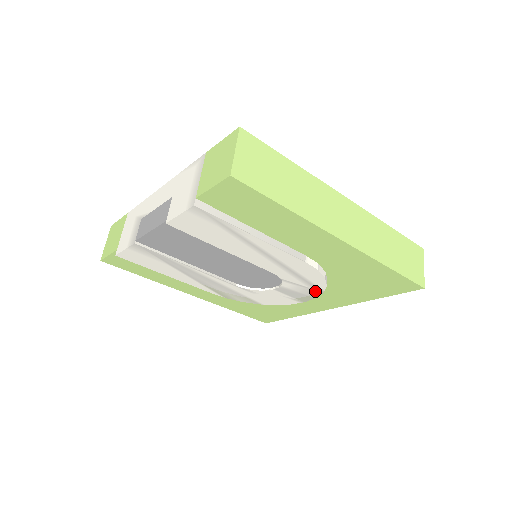
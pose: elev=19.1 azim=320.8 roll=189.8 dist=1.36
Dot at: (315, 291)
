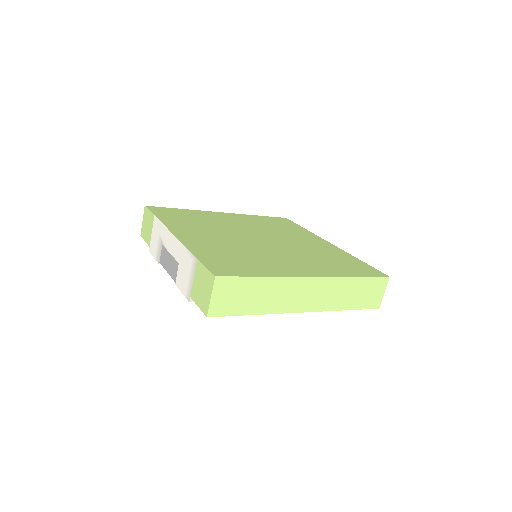
Dot at: occluded
